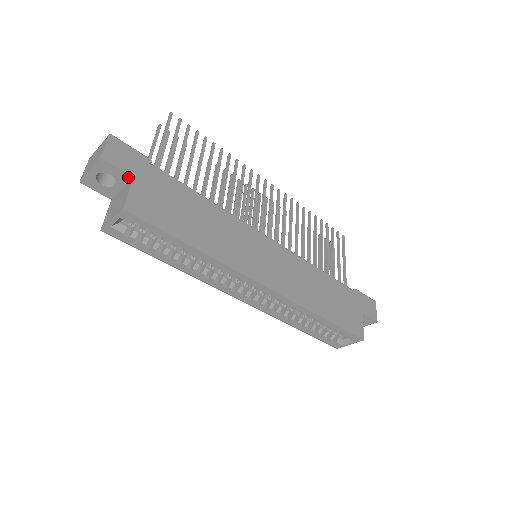
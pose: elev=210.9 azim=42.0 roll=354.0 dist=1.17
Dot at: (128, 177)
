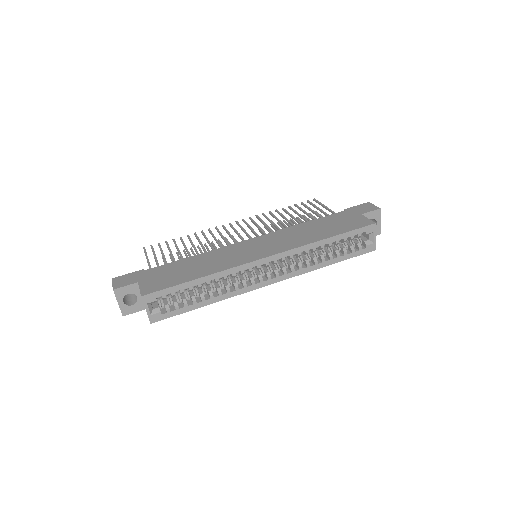
Dot at: (136, 285)
